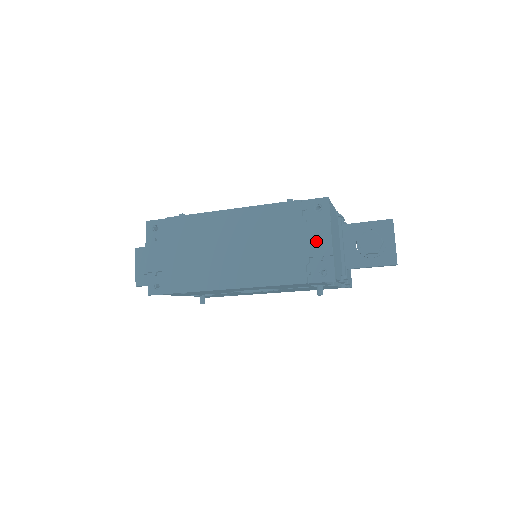
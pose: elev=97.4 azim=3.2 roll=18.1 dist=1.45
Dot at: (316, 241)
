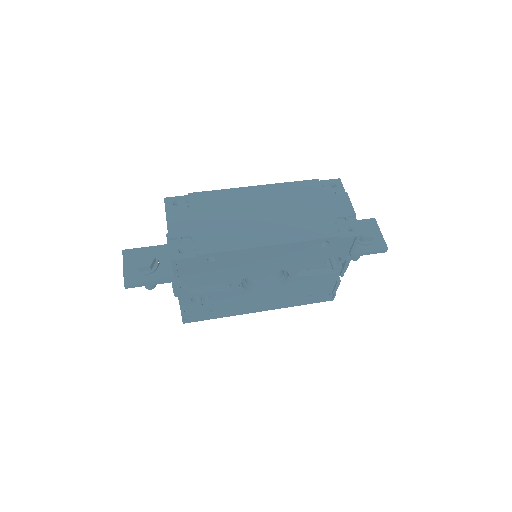
Dot at: (339, 206)
